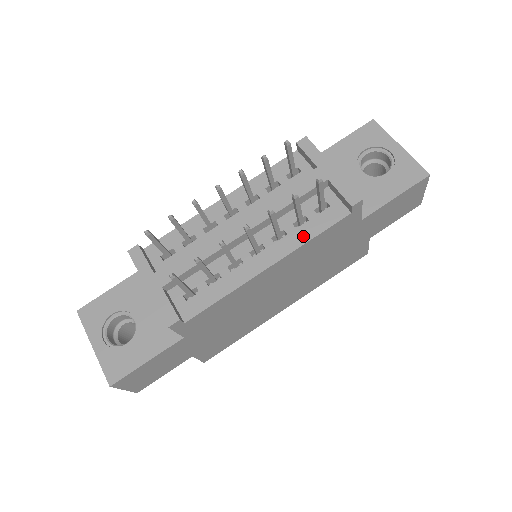
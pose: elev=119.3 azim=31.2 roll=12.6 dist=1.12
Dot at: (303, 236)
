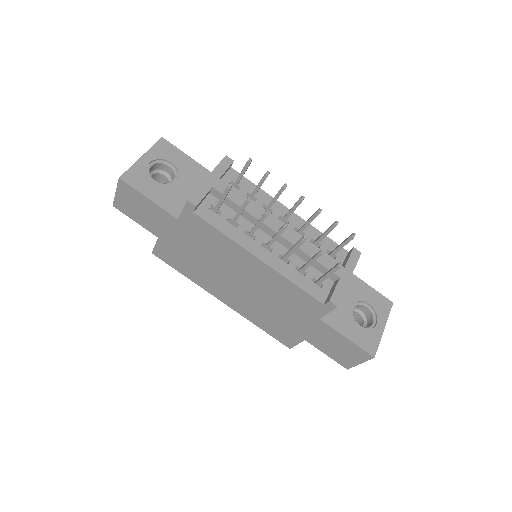
Dot at: (292, 276)
